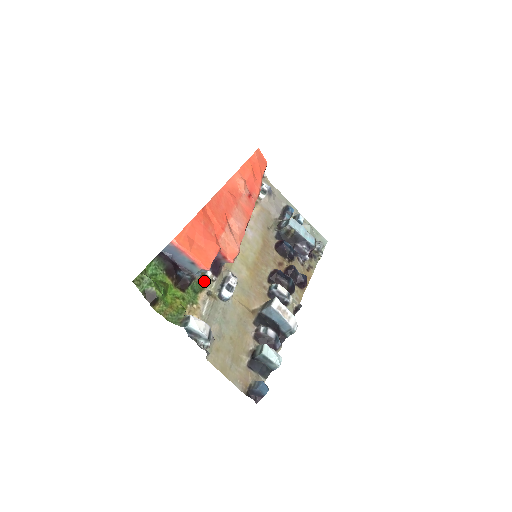
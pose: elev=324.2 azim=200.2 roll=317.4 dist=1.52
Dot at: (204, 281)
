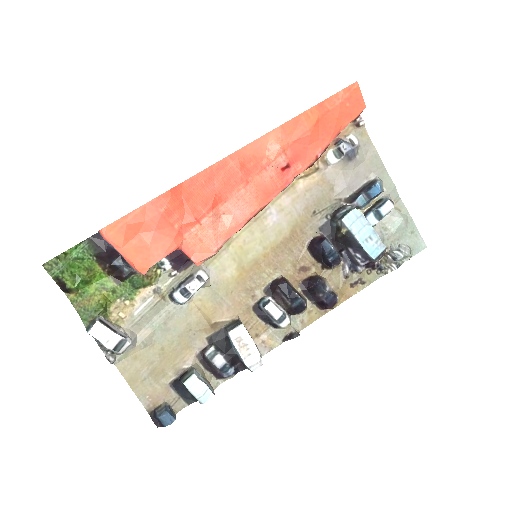
Dot at: (153, 276)
